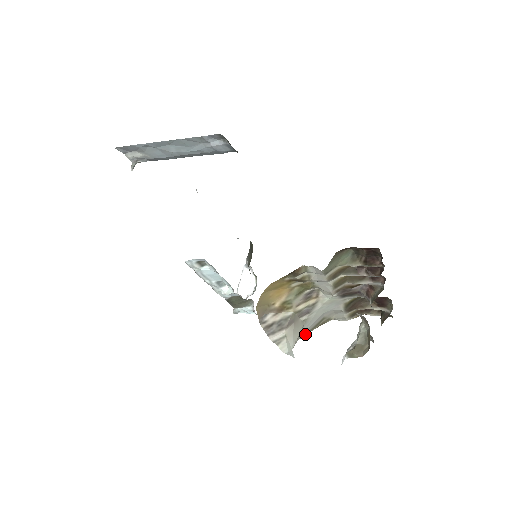
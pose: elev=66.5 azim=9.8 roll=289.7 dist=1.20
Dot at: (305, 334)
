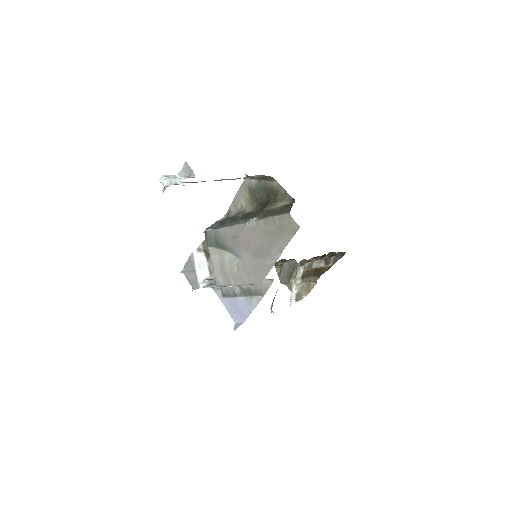
Dot at: occluded
